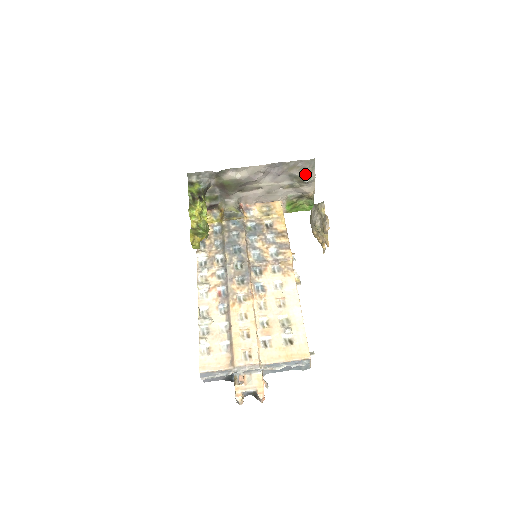
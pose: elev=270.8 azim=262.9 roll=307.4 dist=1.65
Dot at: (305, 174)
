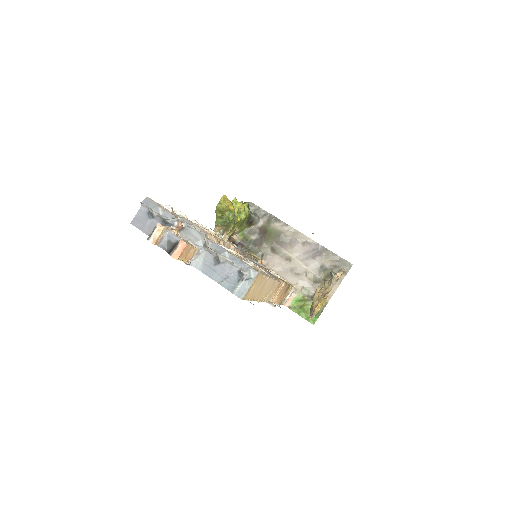
Dot at: (336, 270)
